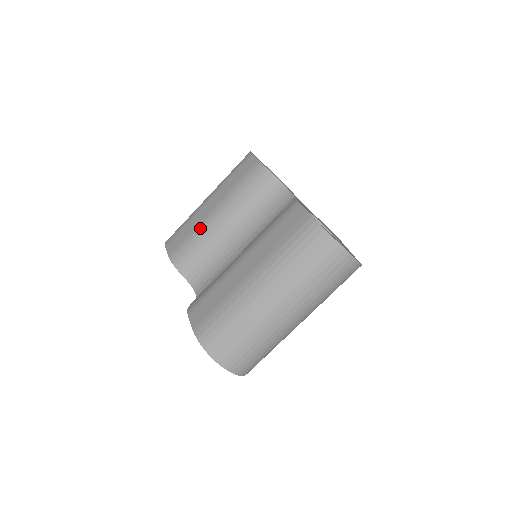
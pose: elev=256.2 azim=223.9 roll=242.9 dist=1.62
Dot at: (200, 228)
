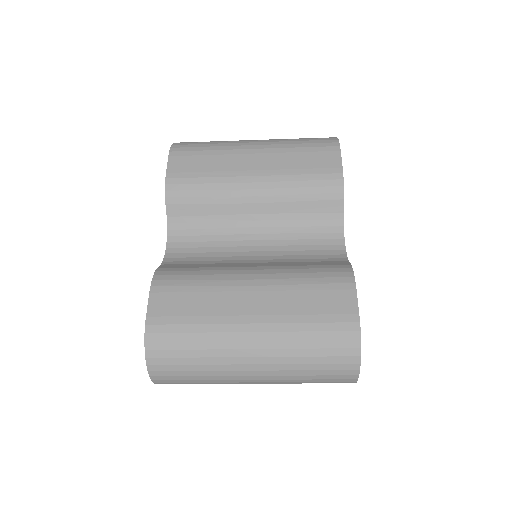
Dot at: (225, 180)
